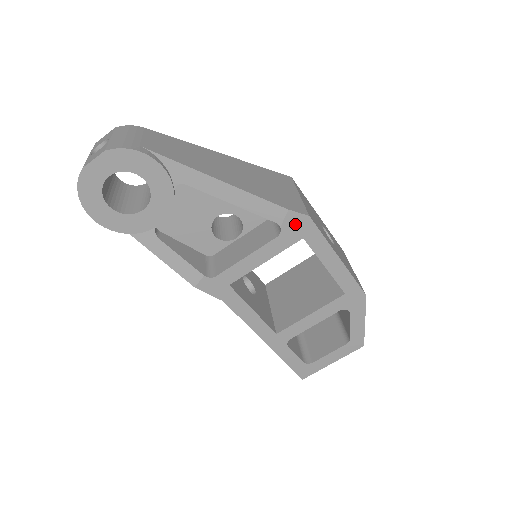
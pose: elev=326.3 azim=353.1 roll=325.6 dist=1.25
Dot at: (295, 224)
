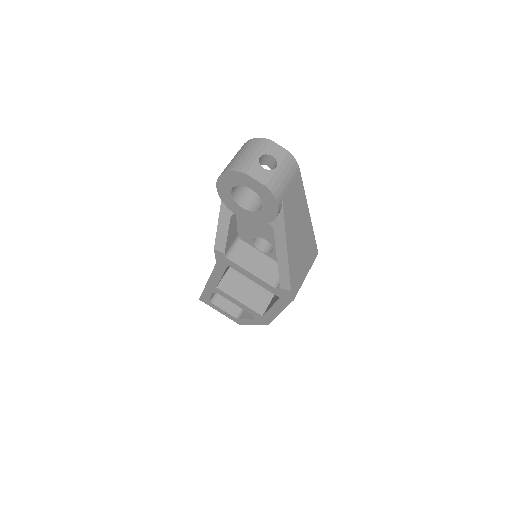
Dot at: (285, 294)
